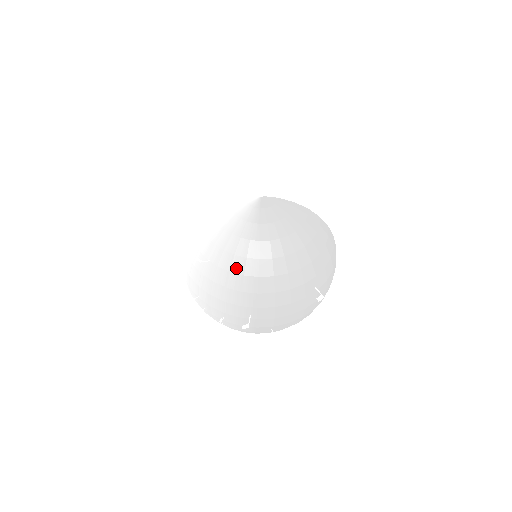
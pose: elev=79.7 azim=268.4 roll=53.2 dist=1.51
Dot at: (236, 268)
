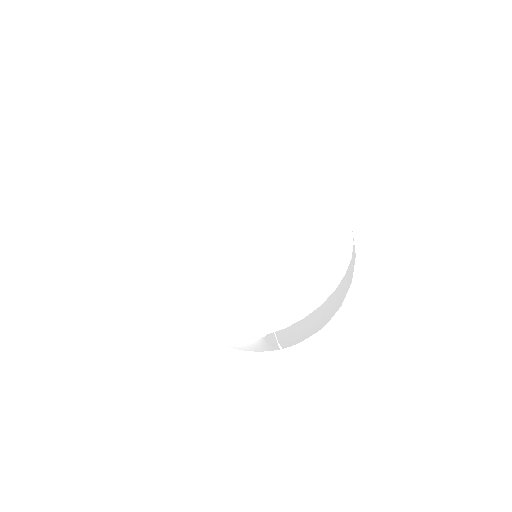
Dot at: occluded
